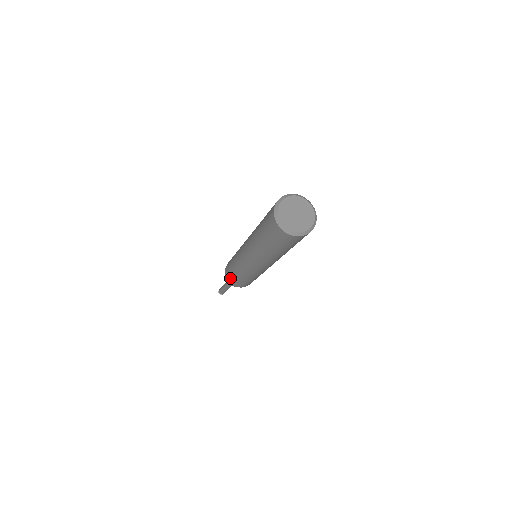
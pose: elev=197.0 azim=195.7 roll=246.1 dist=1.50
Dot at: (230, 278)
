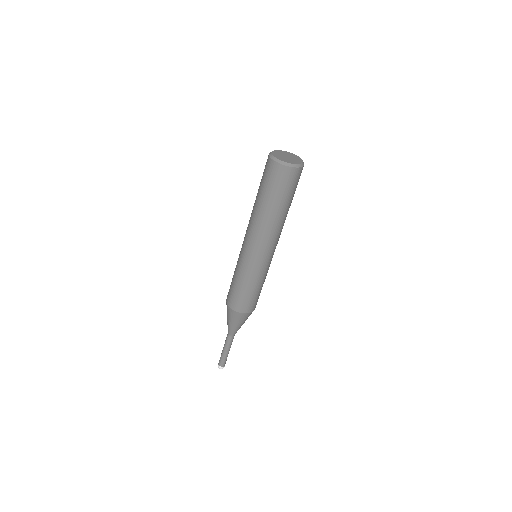
Dot at: (231, 299)
